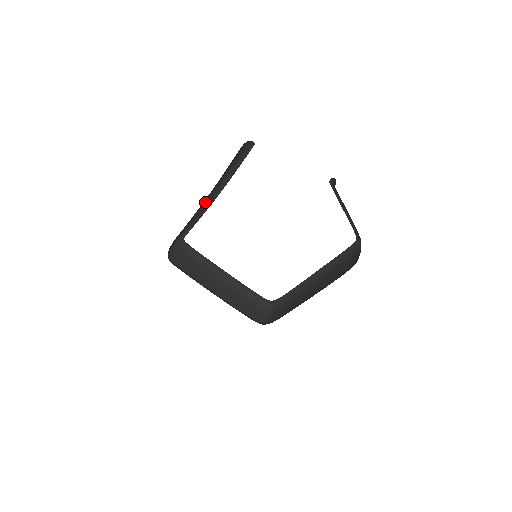
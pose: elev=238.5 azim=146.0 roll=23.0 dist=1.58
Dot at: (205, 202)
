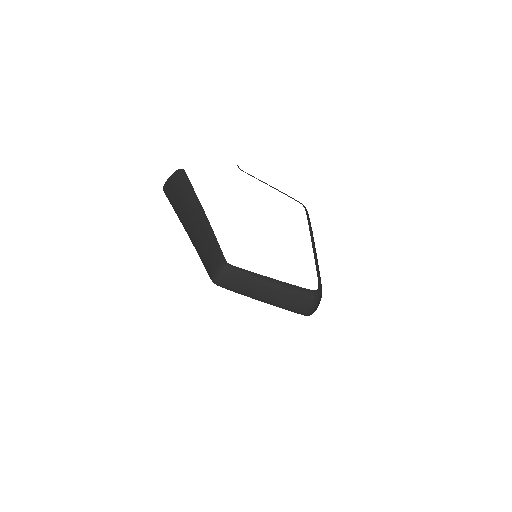
Dot at: (205, 228)
